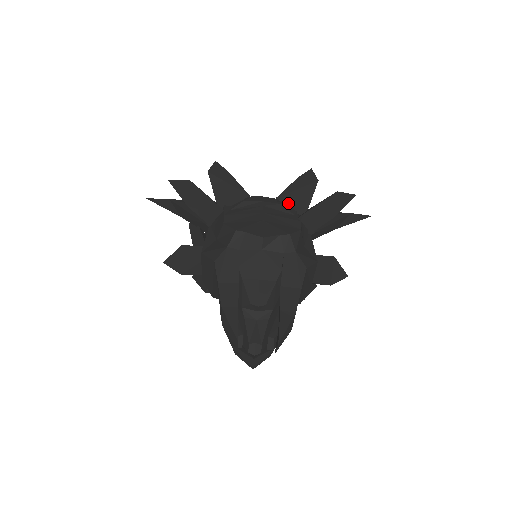
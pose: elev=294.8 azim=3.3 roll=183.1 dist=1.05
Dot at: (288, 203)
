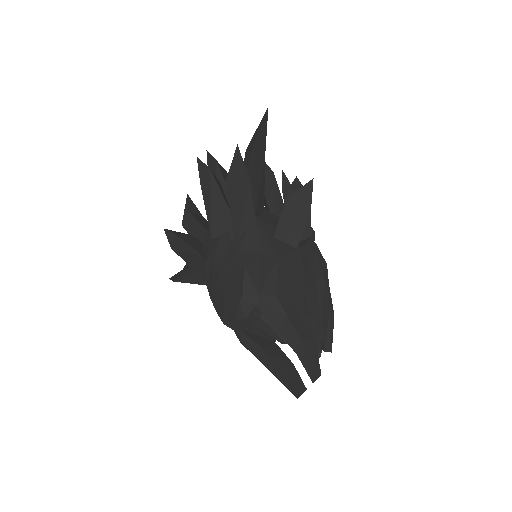
Dot at: (220, 231)
